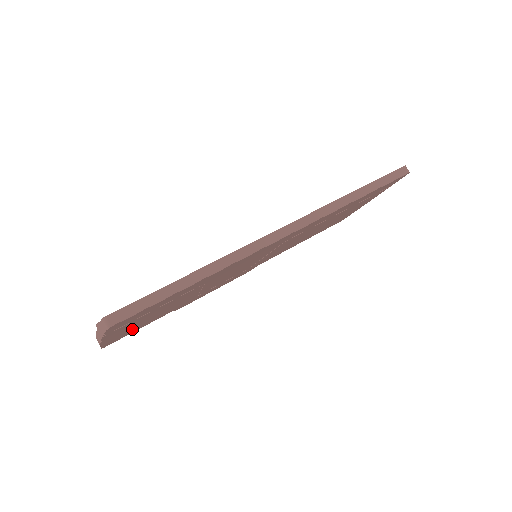
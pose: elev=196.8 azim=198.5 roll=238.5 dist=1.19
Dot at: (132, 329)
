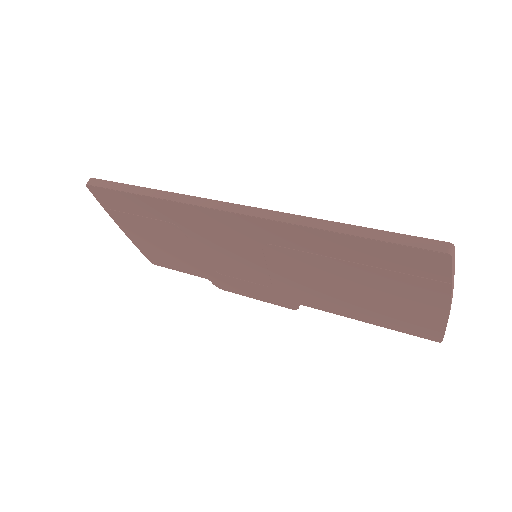
Dot at: (159, 252)
